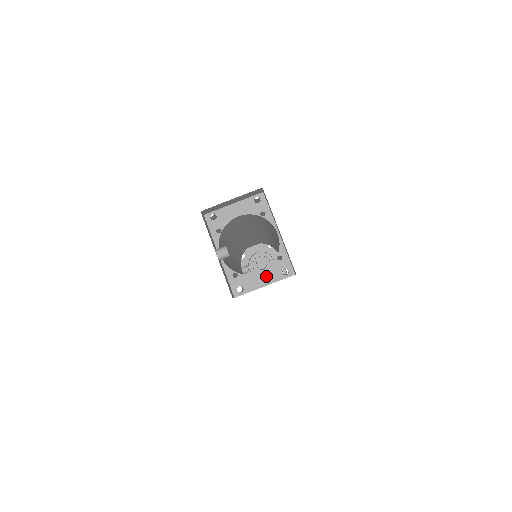
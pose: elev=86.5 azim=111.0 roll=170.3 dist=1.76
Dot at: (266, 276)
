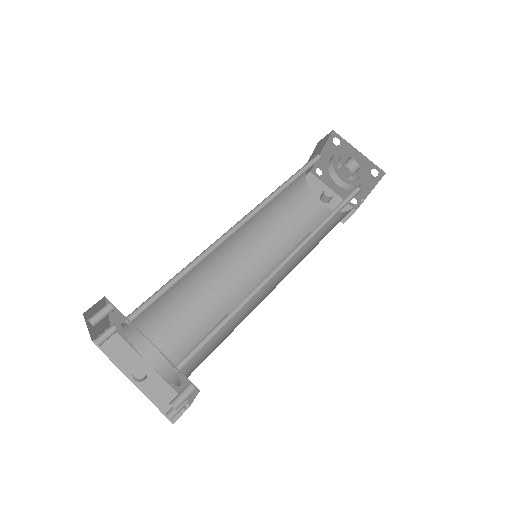
Dot at: occluded
